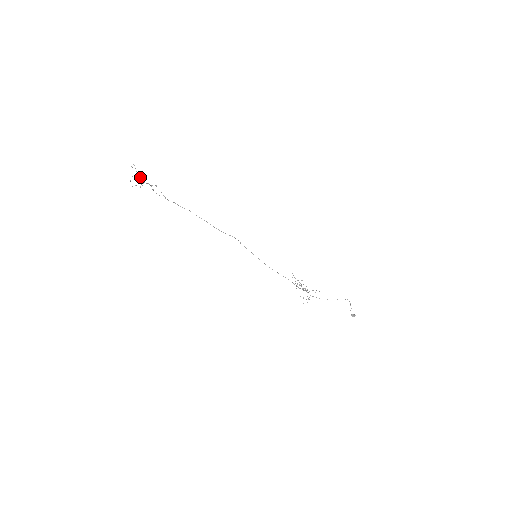
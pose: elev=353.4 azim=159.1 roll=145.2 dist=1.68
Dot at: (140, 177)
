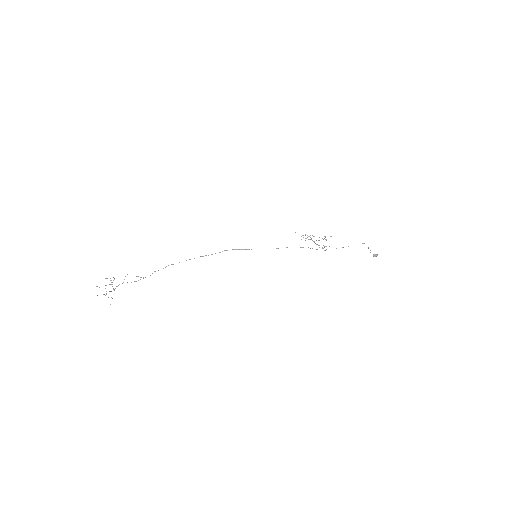
Dot at: occluded
